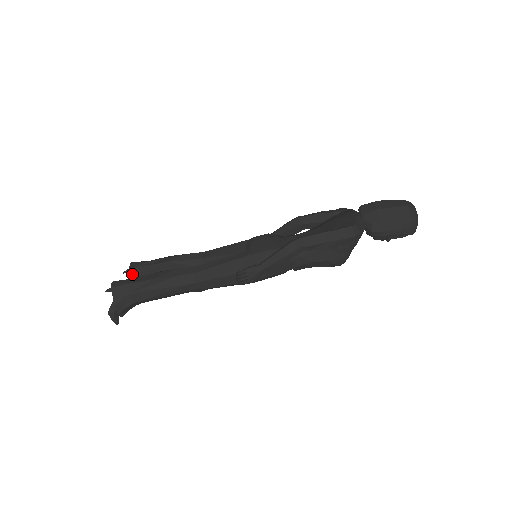
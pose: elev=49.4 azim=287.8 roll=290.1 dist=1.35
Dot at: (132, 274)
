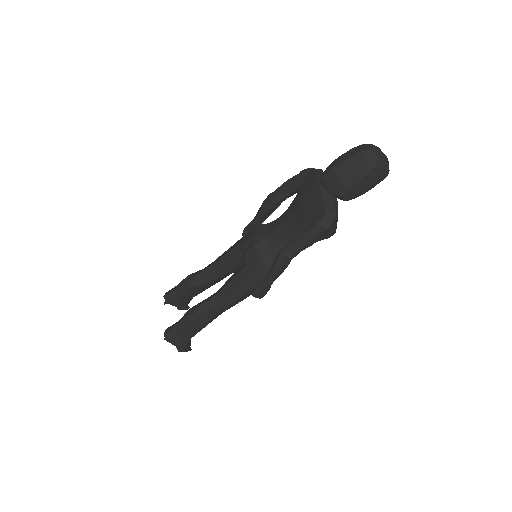
Dot at: (171, 304)
